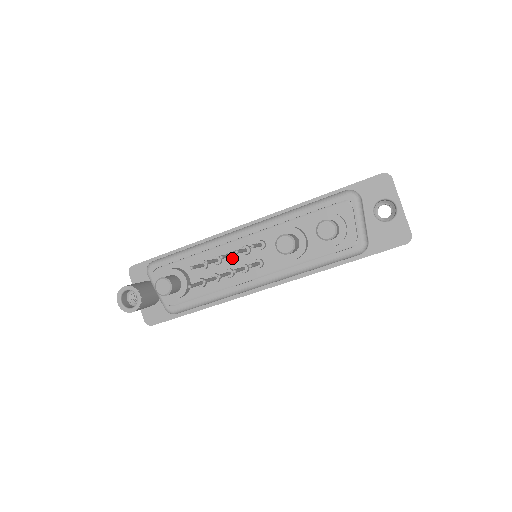
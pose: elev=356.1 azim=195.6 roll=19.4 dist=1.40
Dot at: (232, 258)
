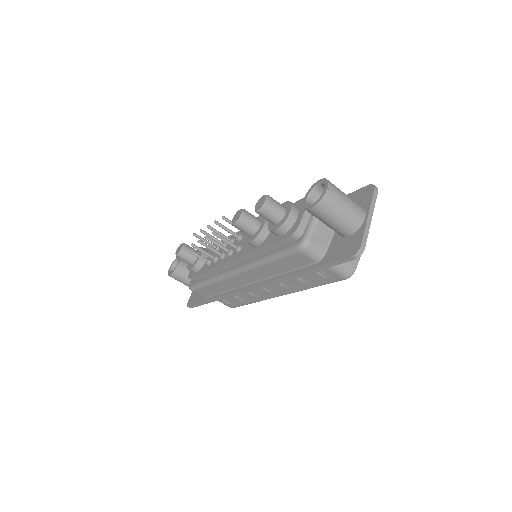
Dot at: occluded
